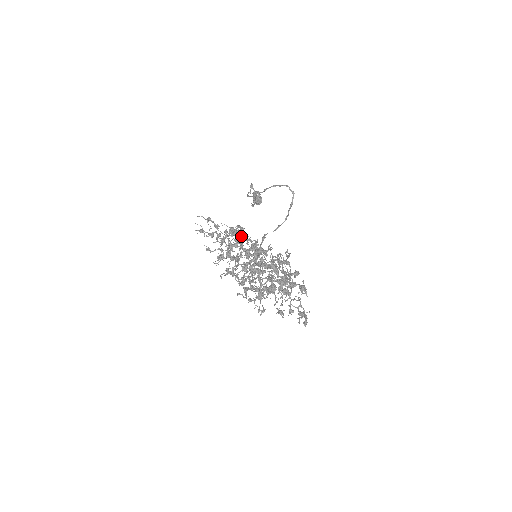
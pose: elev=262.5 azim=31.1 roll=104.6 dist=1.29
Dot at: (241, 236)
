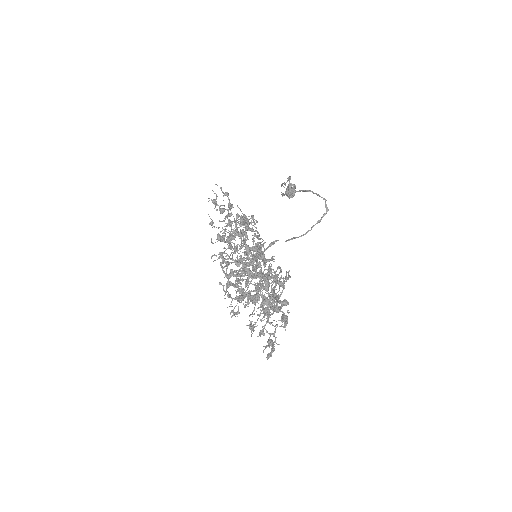
Dot at: (250, 229)
